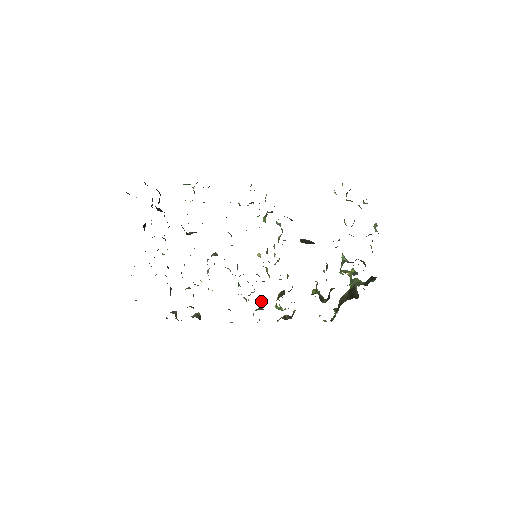
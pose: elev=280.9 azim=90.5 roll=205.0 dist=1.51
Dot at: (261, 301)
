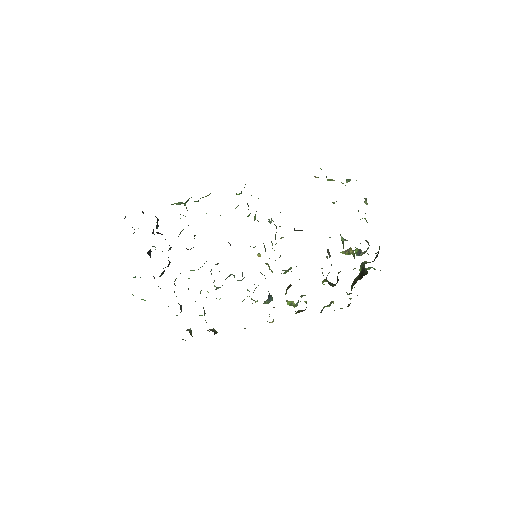
Dot at: (271, 300)
